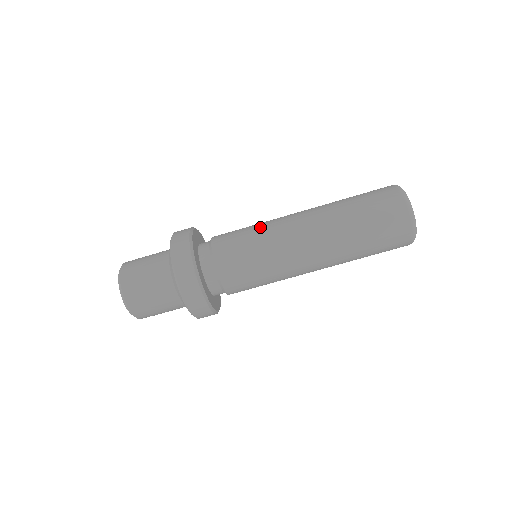
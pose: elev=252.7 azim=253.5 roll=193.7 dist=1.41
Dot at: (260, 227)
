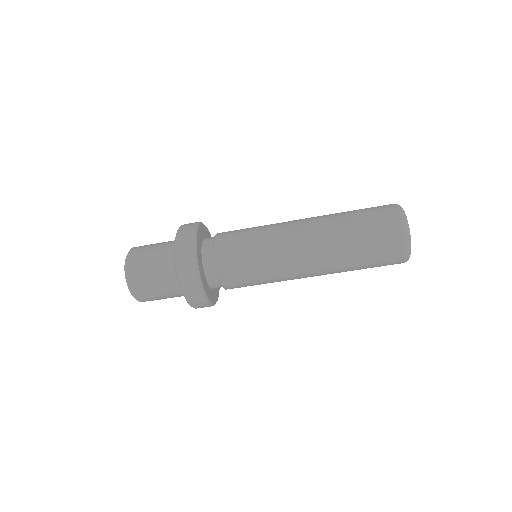
Dot at: (266, 264)
